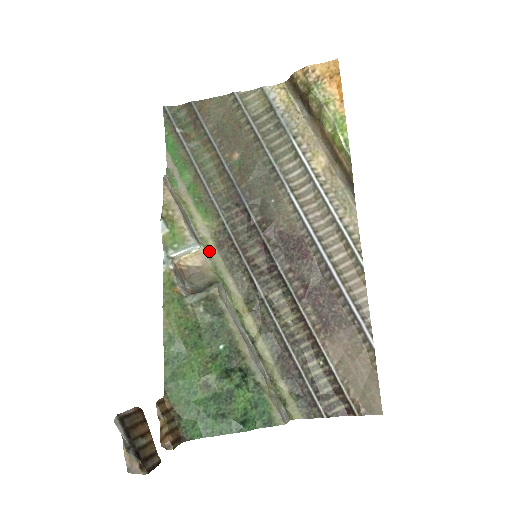
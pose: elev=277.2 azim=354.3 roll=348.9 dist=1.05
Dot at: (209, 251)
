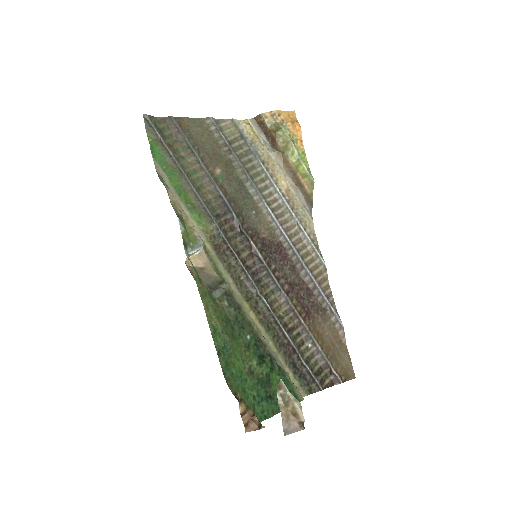
Dot at: (209, 253)
